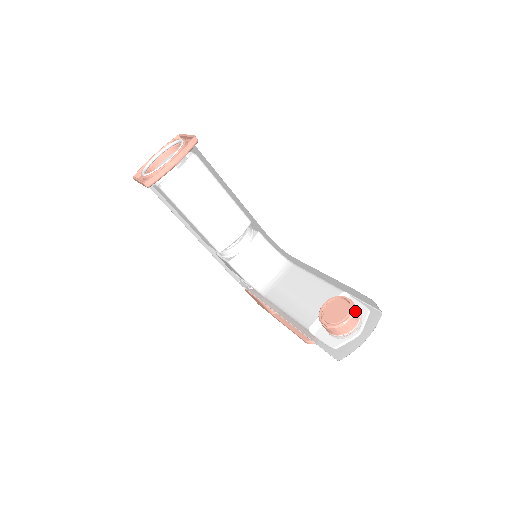
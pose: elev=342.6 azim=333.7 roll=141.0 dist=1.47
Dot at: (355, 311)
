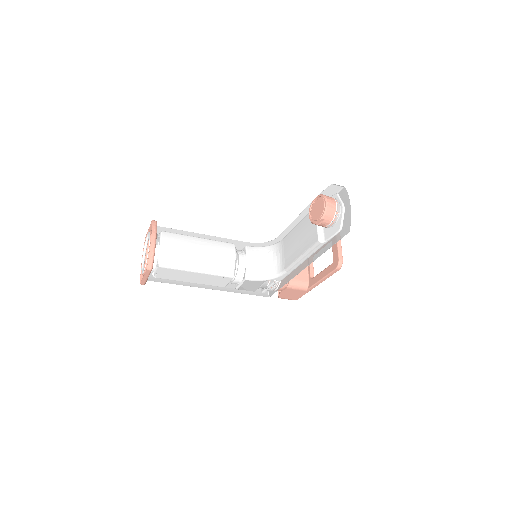
Dot at: (326, 196)
